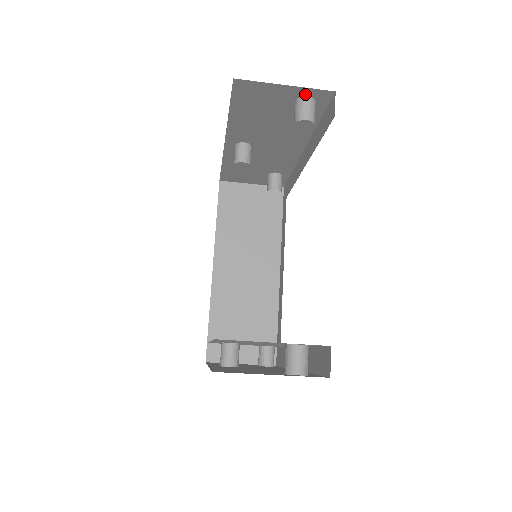
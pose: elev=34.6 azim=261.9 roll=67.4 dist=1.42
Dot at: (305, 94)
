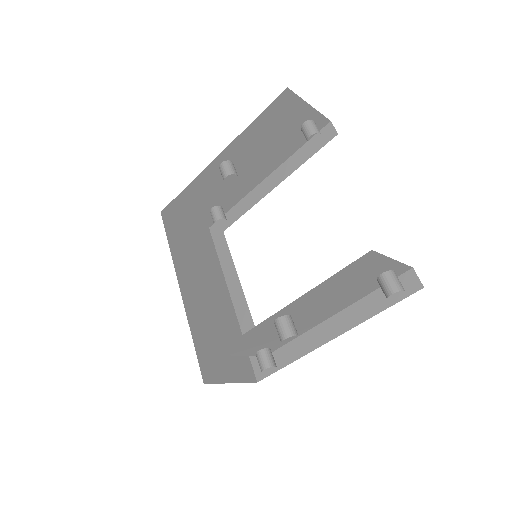
Dot at: (313, 118)
